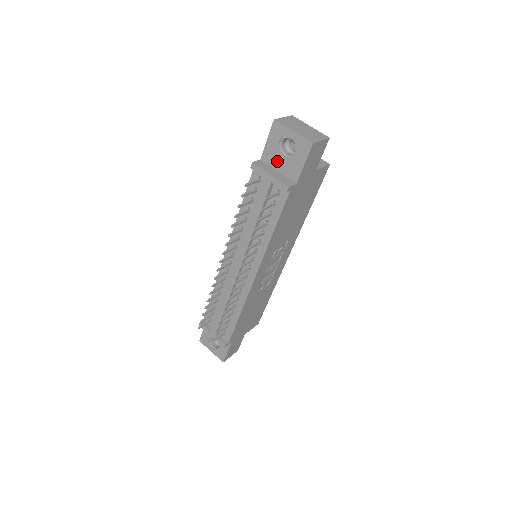
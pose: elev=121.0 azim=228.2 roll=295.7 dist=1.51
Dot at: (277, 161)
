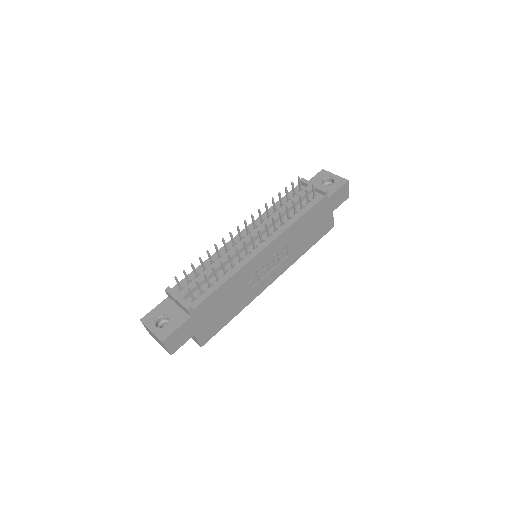
Dot at: occluded
